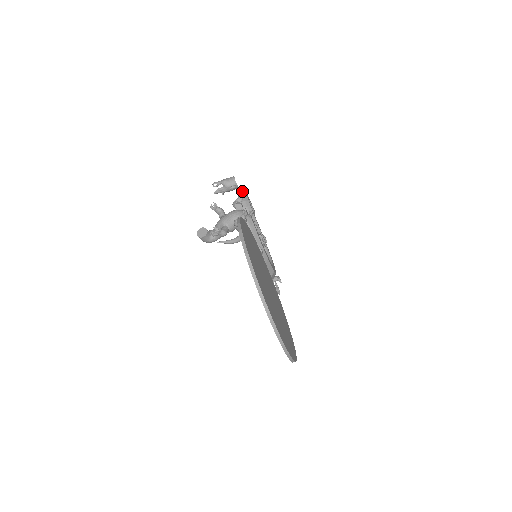
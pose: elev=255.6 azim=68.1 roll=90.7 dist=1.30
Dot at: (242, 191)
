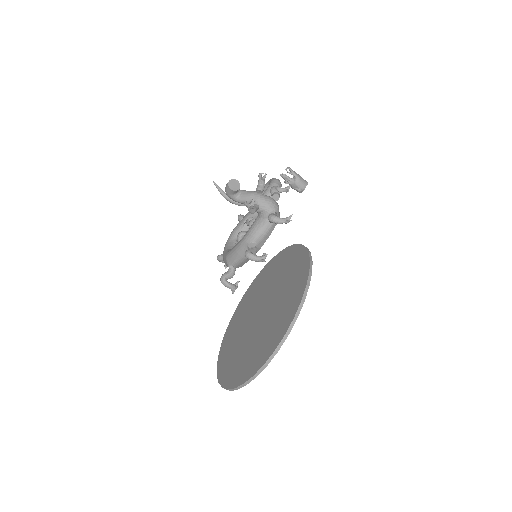
Dot at: (289, 187)
